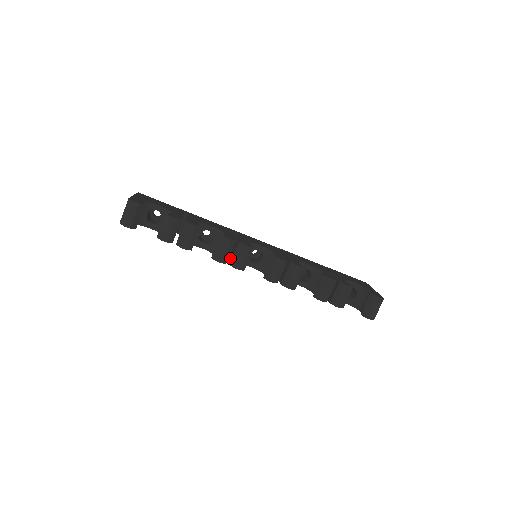
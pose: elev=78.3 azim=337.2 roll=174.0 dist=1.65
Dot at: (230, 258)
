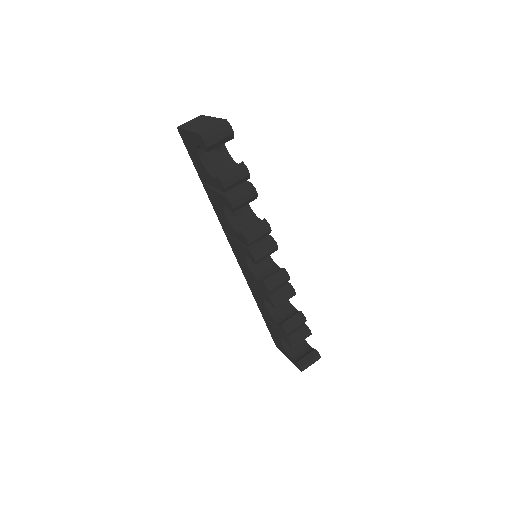
Dot at: occluded
